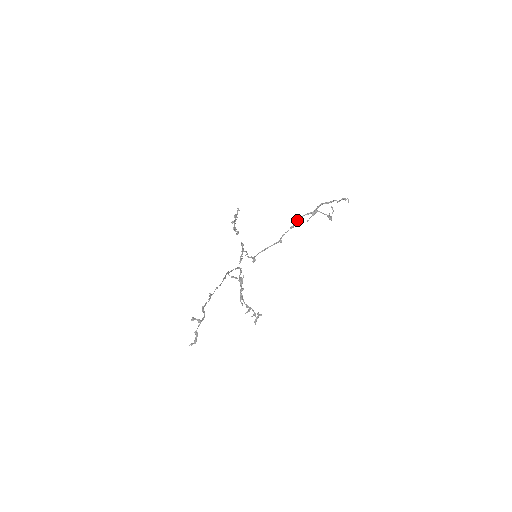
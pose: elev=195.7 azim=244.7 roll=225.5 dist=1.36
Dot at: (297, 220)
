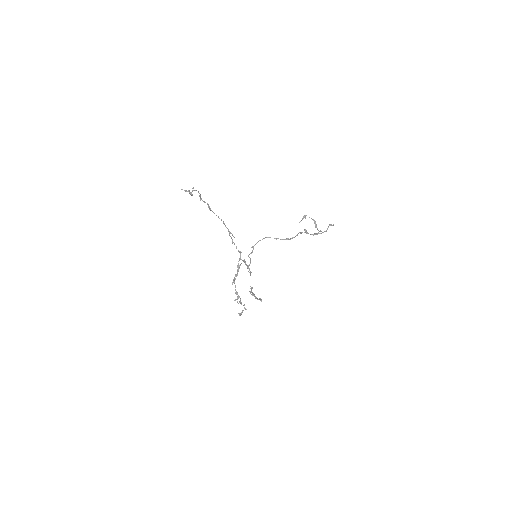
Dot at: (293, 237)
